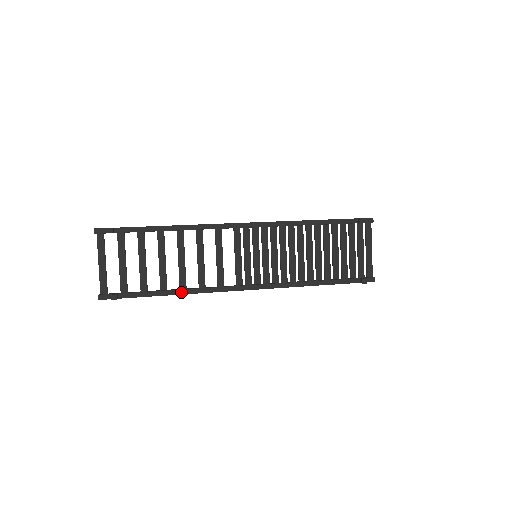
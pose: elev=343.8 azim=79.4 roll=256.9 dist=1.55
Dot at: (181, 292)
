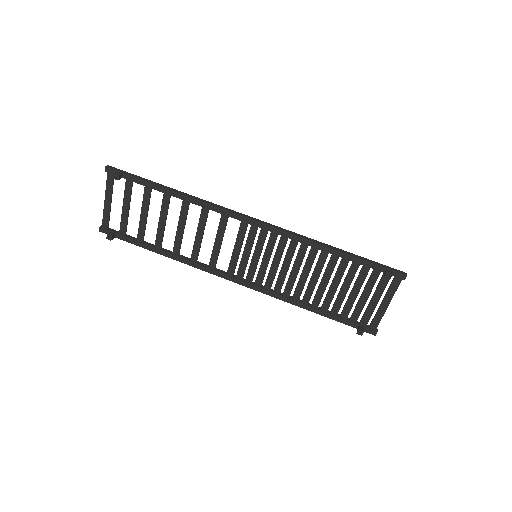
Dot at: (172, 257)
